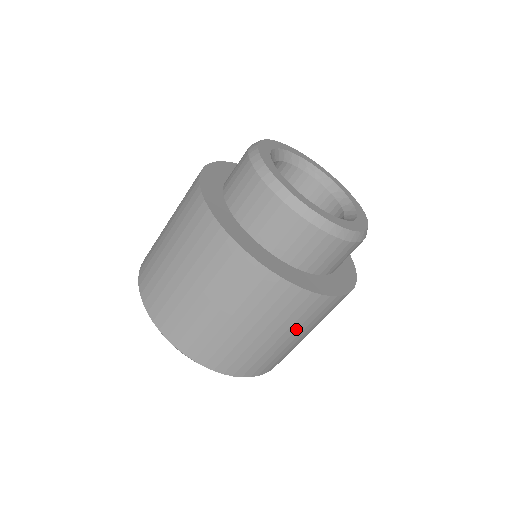
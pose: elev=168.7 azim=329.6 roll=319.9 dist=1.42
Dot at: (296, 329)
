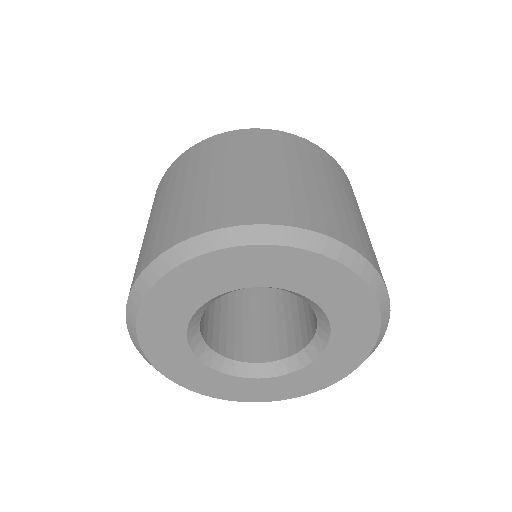
Dot at: (284, 161)
